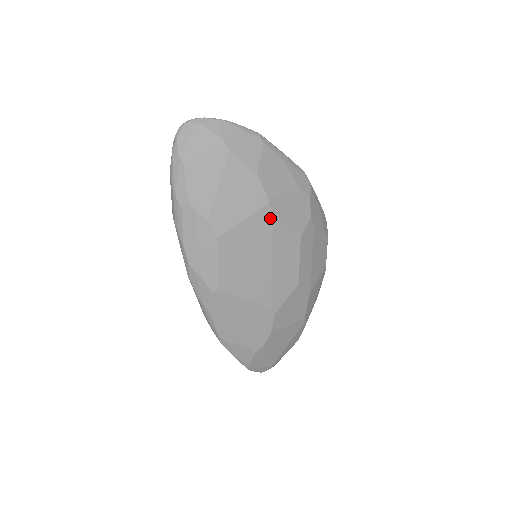
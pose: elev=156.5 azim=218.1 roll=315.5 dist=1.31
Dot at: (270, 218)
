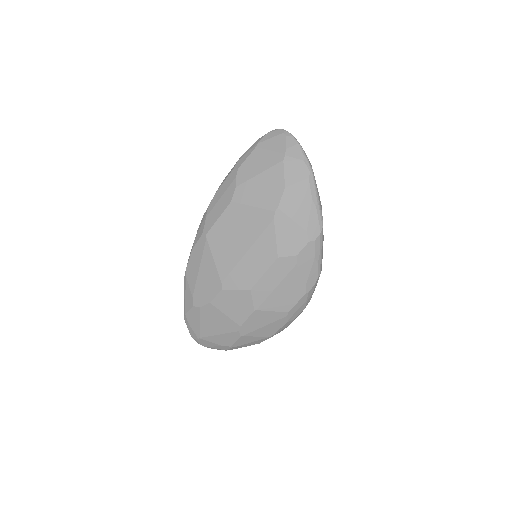
Dot at: (268, 222)
